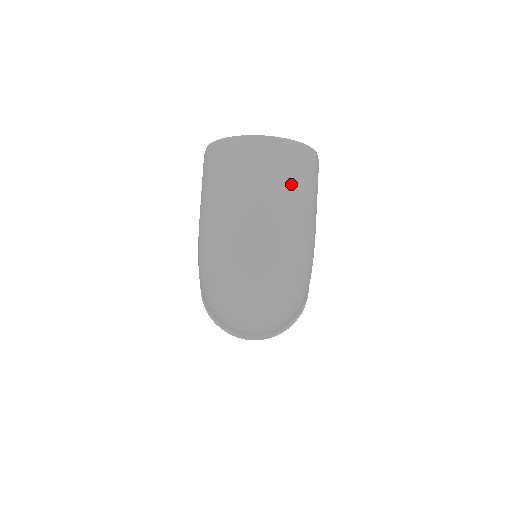
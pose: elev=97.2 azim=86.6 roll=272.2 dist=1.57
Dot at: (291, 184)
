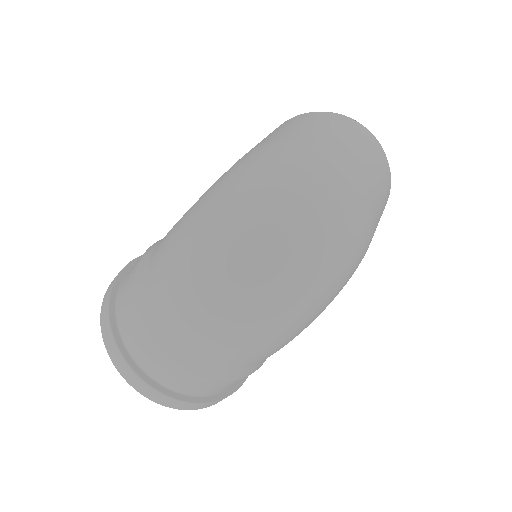
Dot at: (381, 183)
